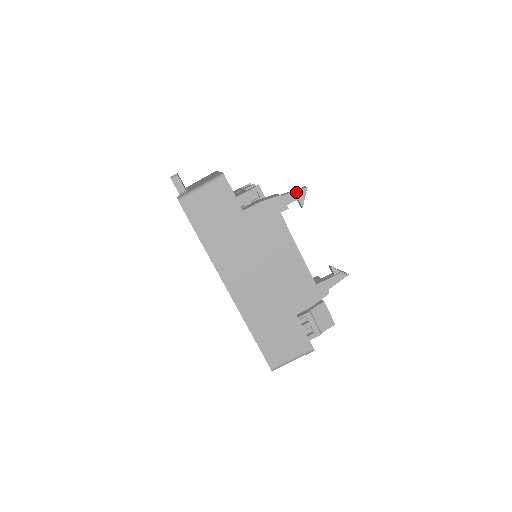
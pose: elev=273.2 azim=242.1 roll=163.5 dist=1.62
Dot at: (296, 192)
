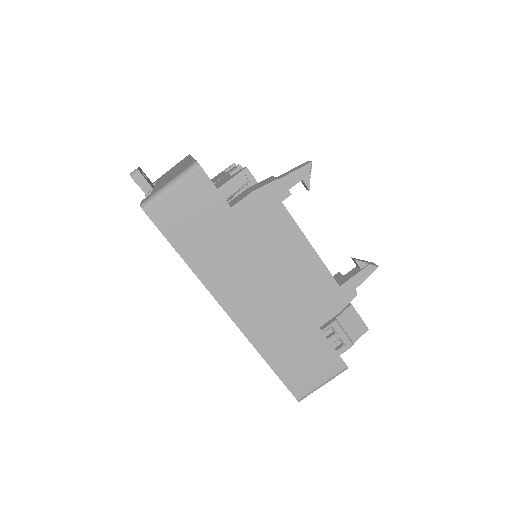
Dot at: (298, 171)
